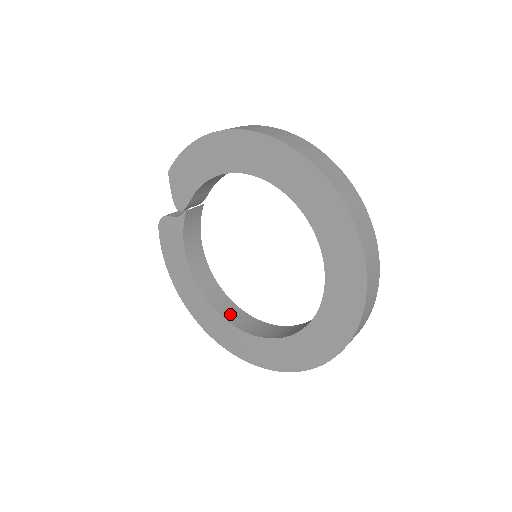
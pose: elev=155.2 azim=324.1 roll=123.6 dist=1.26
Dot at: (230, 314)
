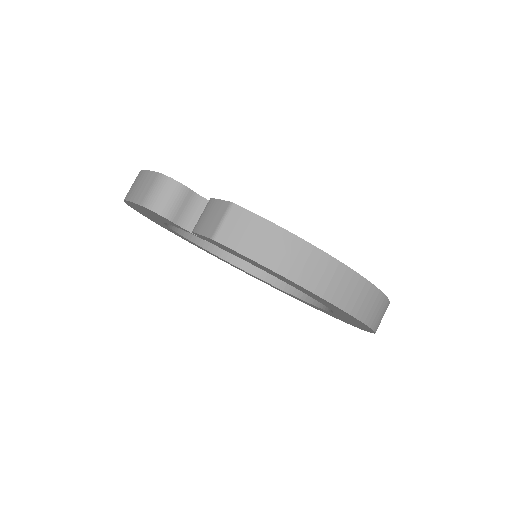
Dot at: occluded
